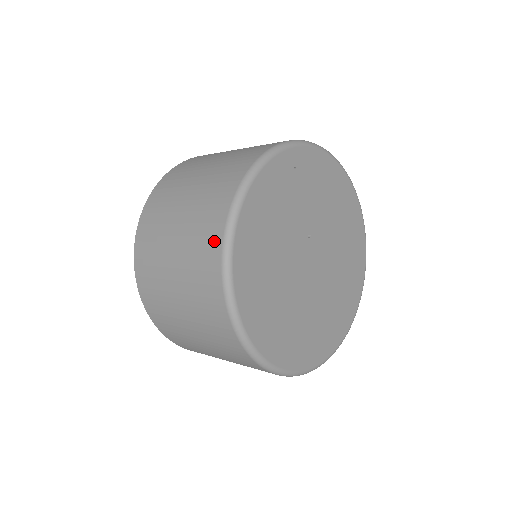
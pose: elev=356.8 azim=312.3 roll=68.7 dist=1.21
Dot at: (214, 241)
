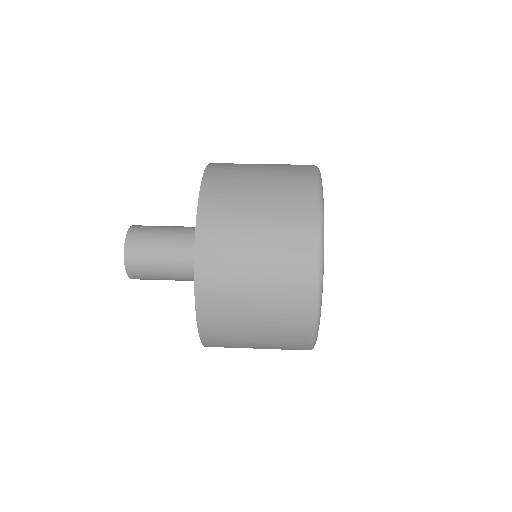
Dot at: (309, 233)
